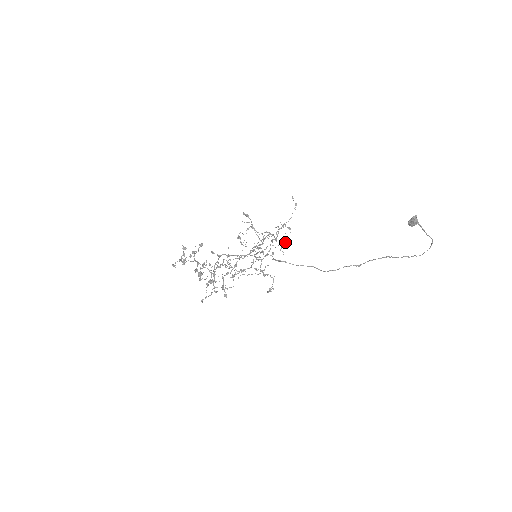
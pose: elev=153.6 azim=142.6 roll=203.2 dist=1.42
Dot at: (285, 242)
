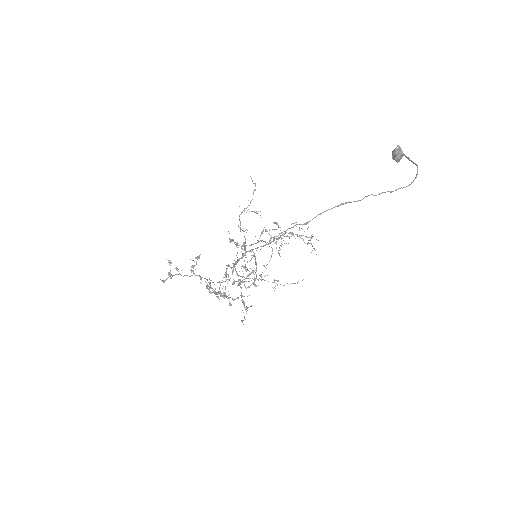
Dot at: (316, 239)
